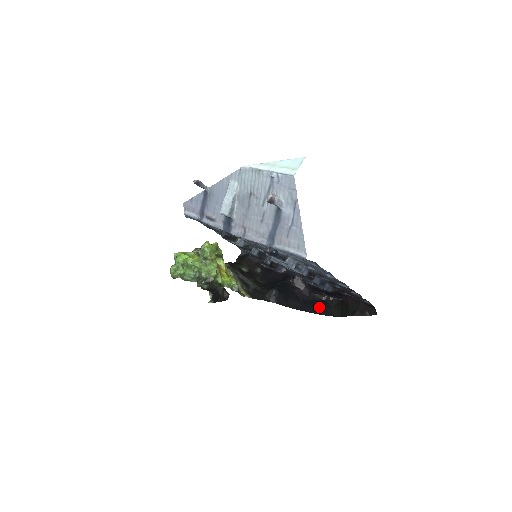
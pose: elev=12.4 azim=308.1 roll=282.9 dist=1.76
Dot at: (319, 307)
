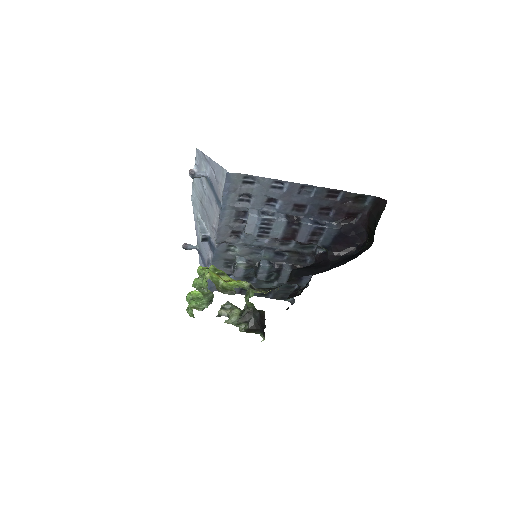
Dot at: (352, 257)
